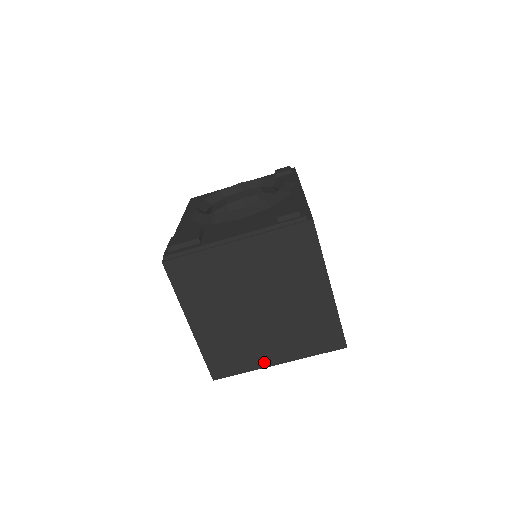
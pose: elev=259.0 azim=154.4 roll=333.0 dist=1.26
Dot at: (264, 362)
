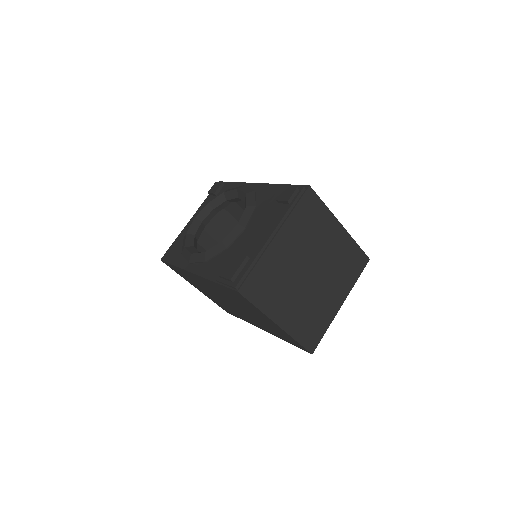
Dot at: (333, 312)
